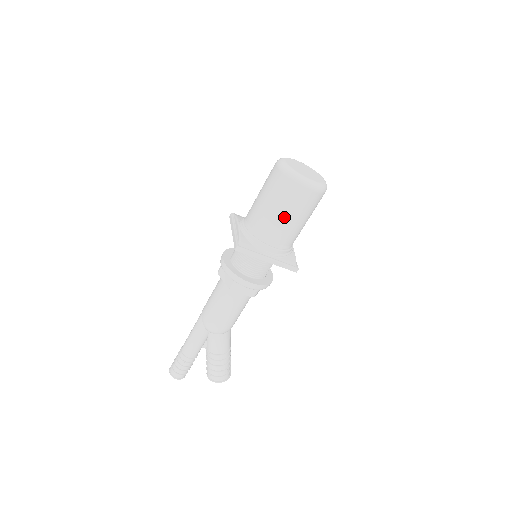
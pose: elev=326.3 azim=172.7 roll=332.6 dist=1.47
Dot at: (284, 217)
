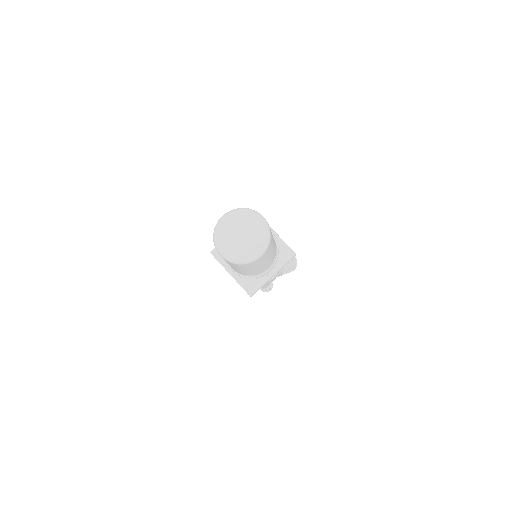
Dot at: (261, 267)
